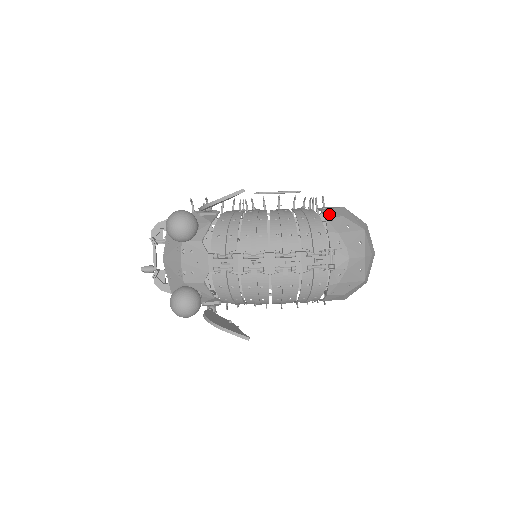
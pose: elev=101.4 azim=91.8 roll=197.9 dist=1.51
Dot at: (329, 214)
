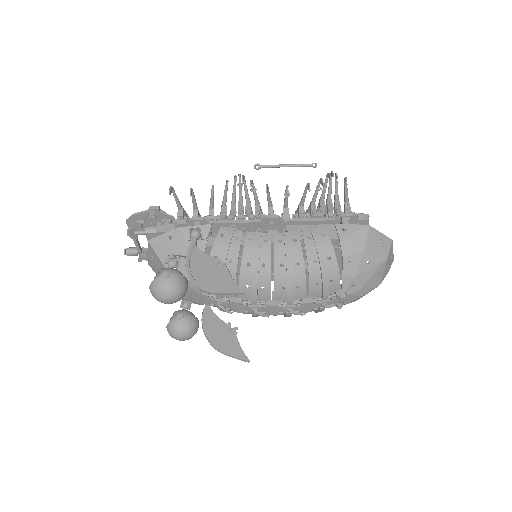
Dot at: (348, 248)
